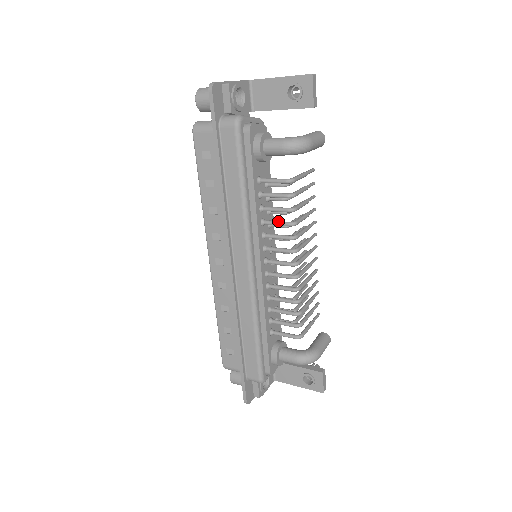
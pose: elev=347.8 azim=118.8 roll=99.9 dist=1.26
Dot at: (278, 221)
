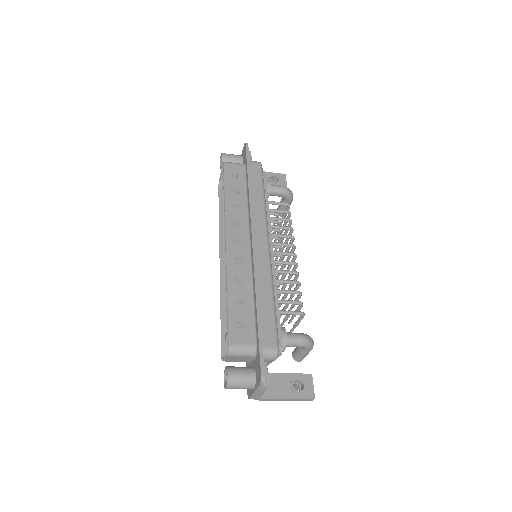
Dot at: (281, 226)
